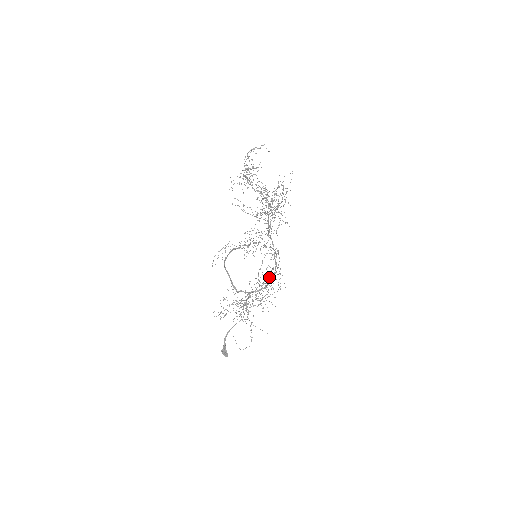
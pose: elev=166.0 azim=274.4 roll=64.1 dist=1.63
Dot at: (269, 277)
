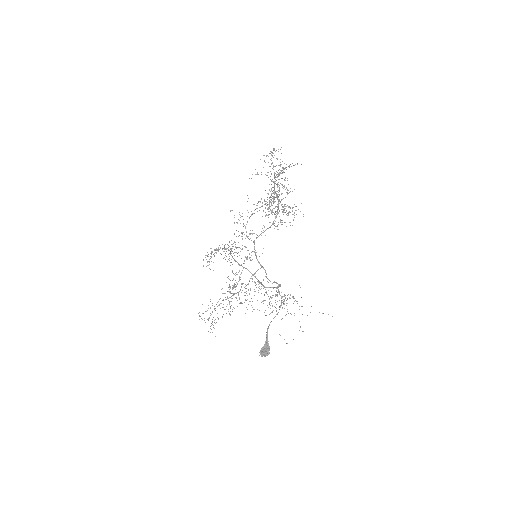
Dot at: occluded
